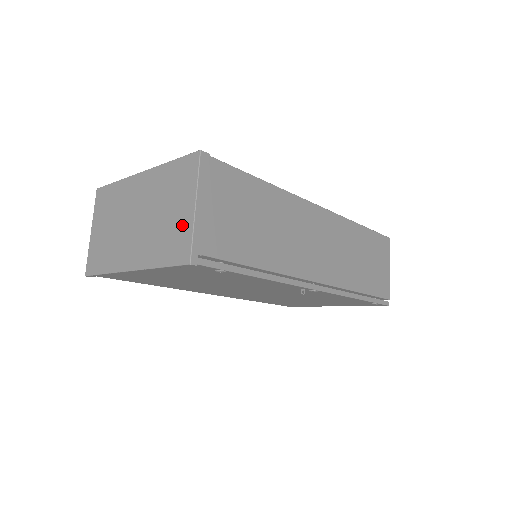
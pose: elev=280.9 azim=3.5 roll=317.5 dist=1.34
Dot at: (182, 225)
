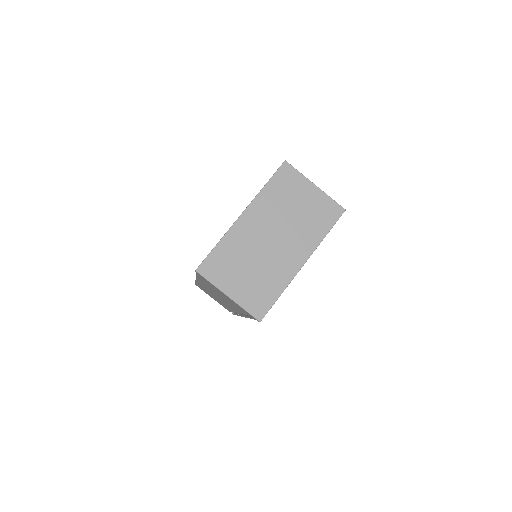
Dot at: (318, 201)
